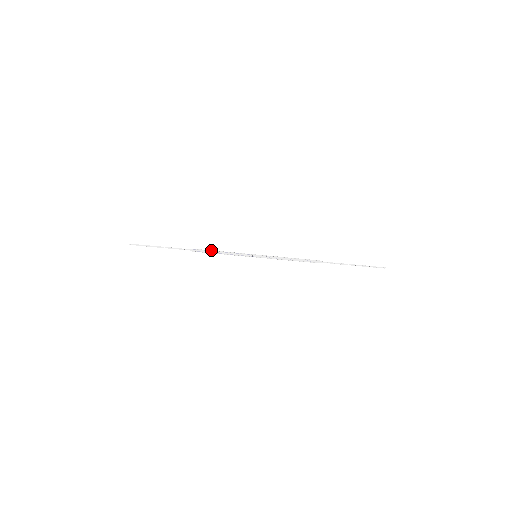
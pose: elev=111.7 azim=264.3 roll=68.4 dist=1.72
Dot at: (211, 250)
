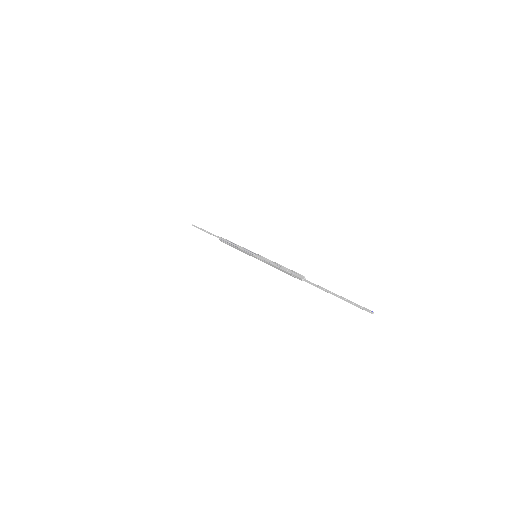
Dot at: occluded
